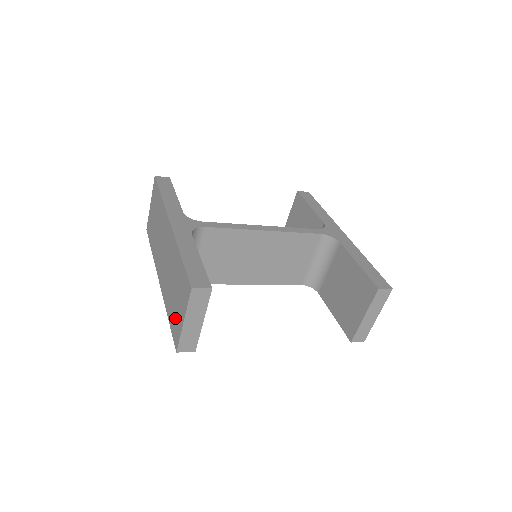
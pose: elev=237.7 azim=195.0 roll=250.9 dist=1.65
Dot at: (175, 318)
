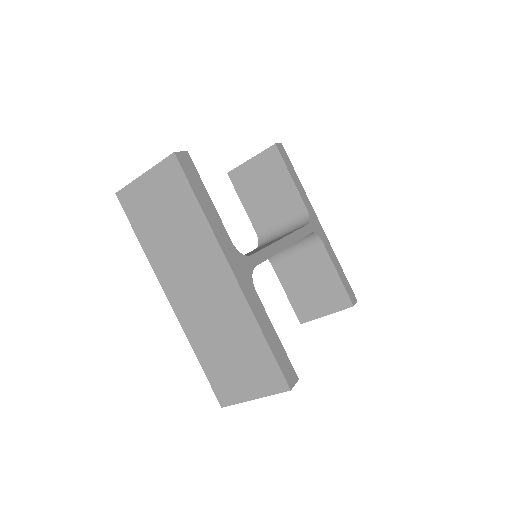
Dot at: (227, 379)
